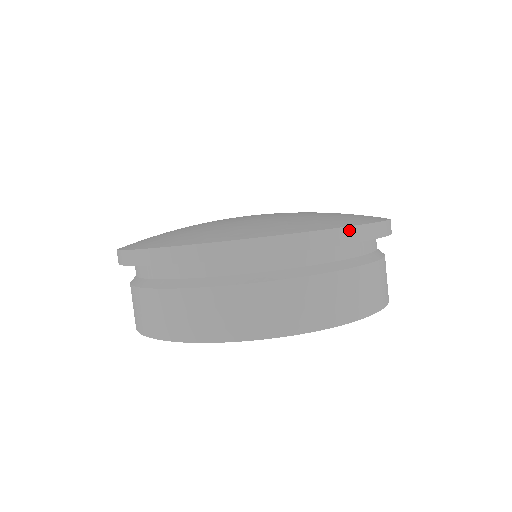
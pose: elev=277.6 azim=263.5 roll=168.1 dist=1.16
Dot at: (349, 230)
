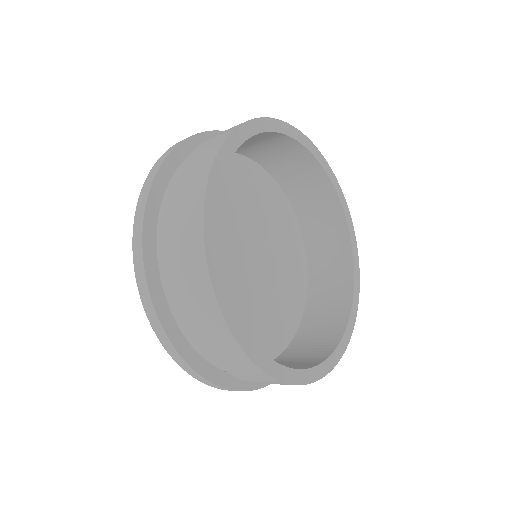
Dot at: occluded
